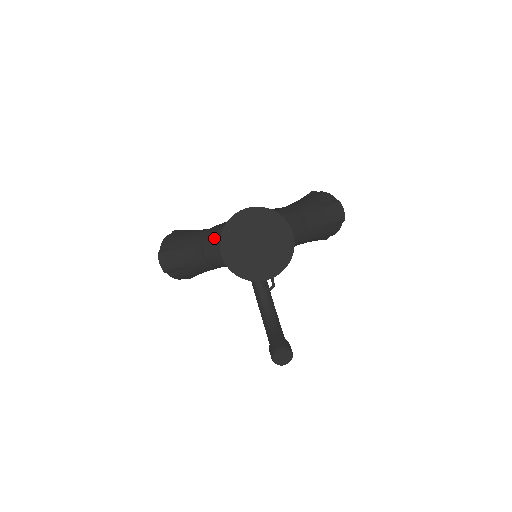
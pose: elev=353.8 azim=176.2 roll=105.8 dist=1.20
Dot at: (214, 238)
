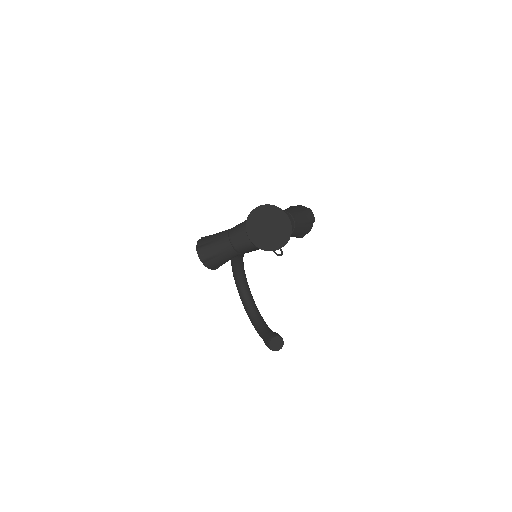
Dot at: (238, 230)
